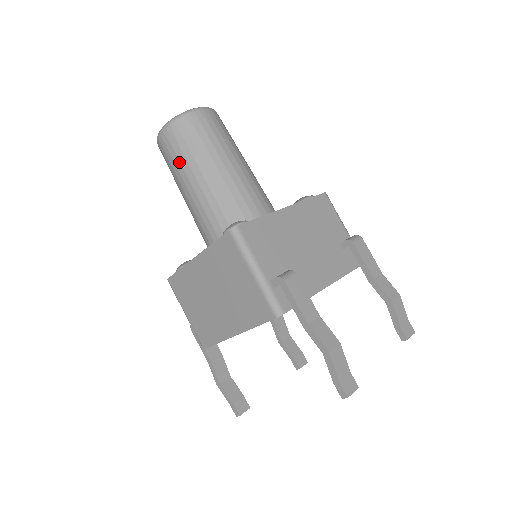
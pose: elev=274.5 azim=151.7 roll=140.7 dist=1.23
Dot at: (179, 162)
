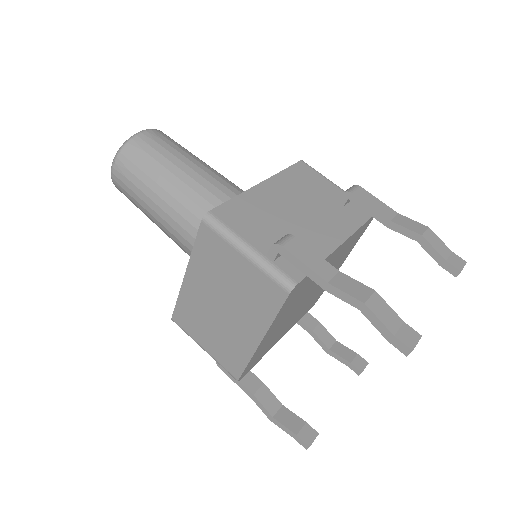
Dot at: (138, 190)
